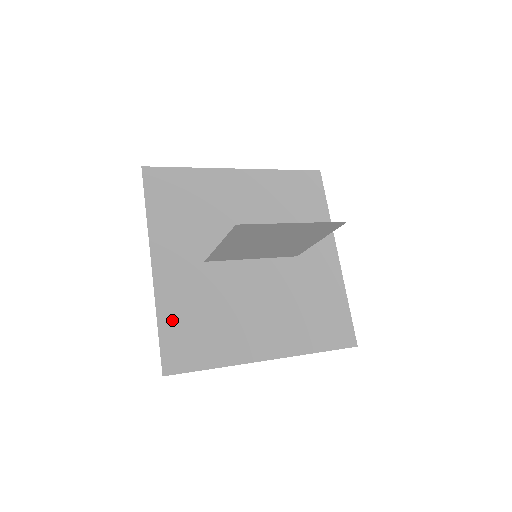
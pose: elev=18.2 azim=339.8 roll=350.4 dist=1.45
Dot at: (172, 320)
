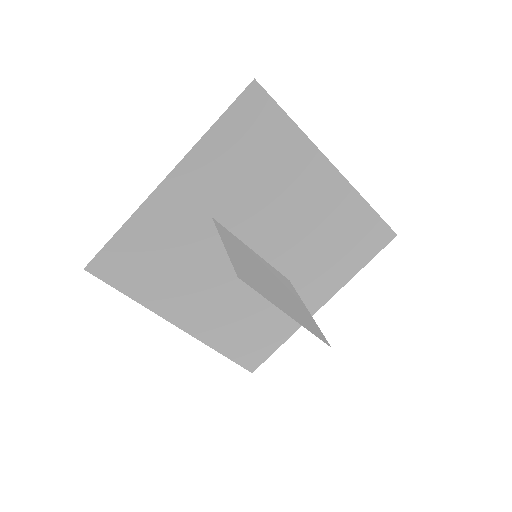
Dot at: (135, 237)
